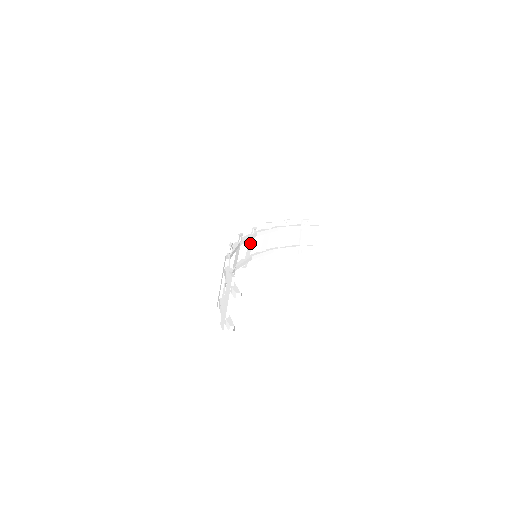
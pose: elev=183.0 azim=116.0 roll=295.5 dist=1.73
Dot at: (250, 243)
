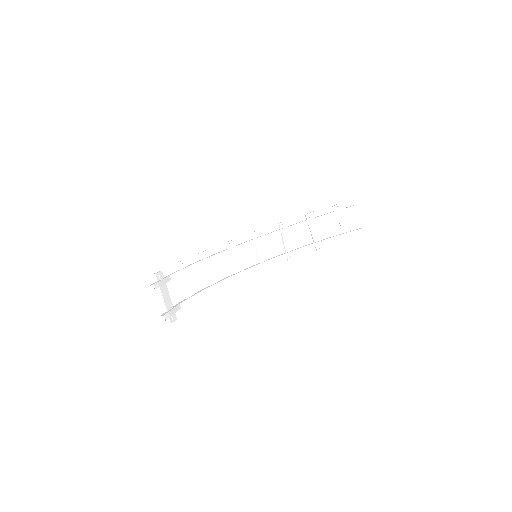
Dot at: (260, 247)
